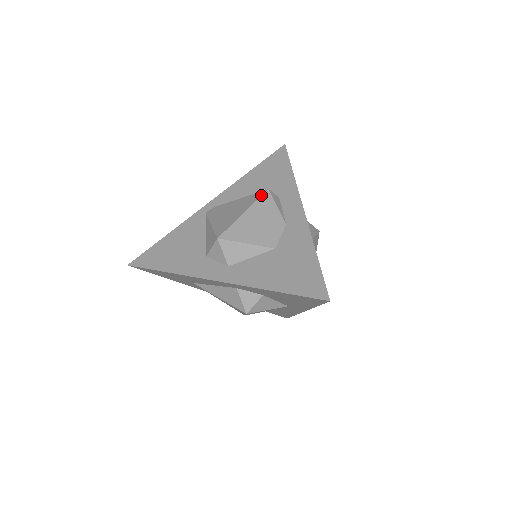
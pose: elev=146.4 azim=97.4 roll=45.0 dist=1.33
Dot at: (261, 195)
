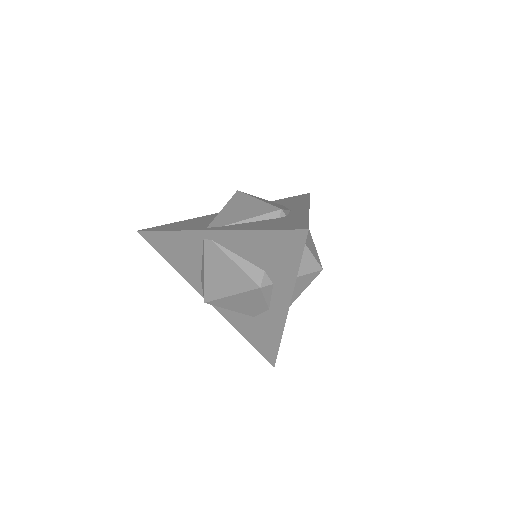
Dot at: (251, 290)
